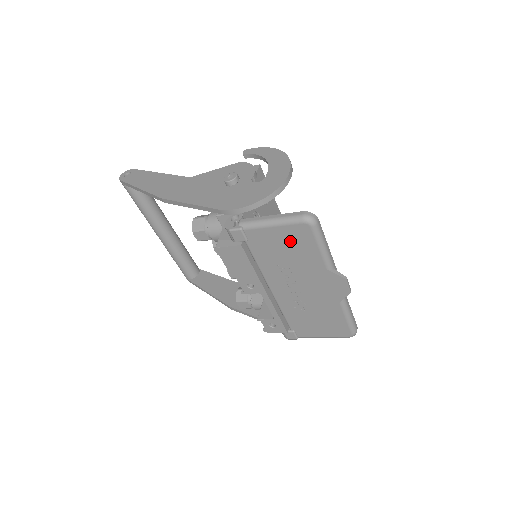
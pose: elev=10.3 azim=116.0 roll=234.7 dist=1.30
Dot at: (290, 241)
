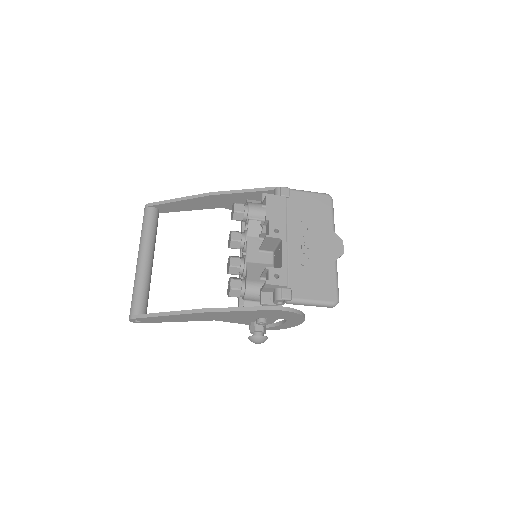
Dot at: (316, 205)
